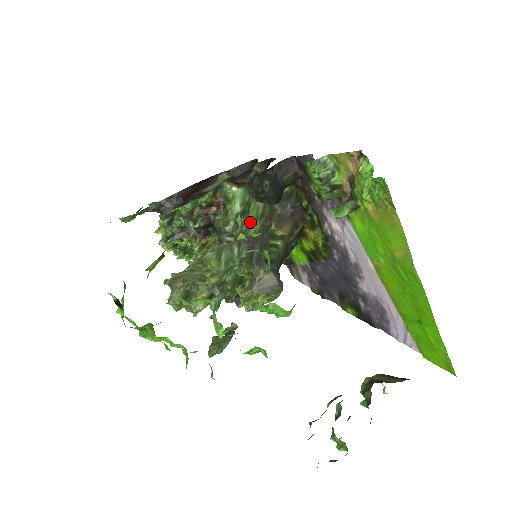
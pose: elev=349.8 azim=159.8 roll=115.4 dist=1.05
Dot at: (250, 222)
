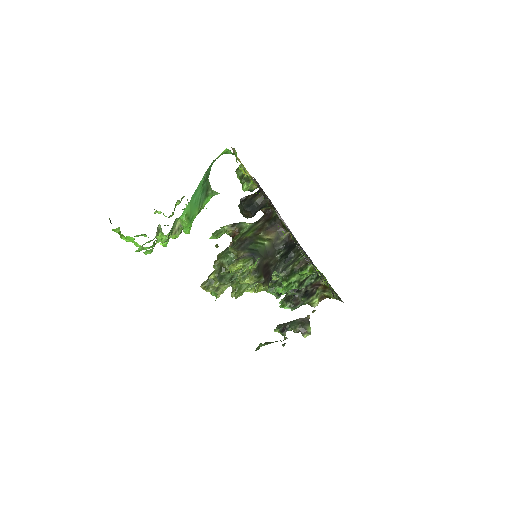
Dot at: (247, 234)
